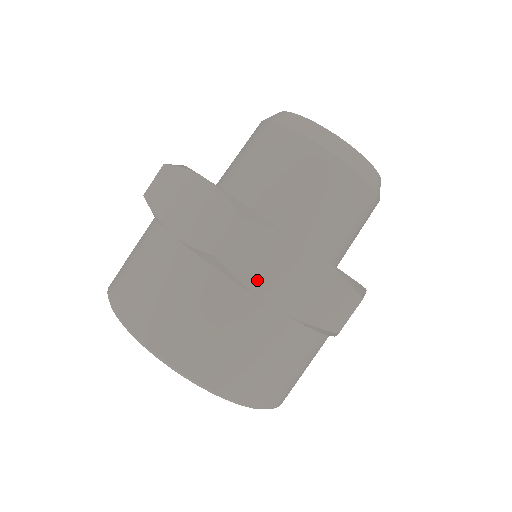
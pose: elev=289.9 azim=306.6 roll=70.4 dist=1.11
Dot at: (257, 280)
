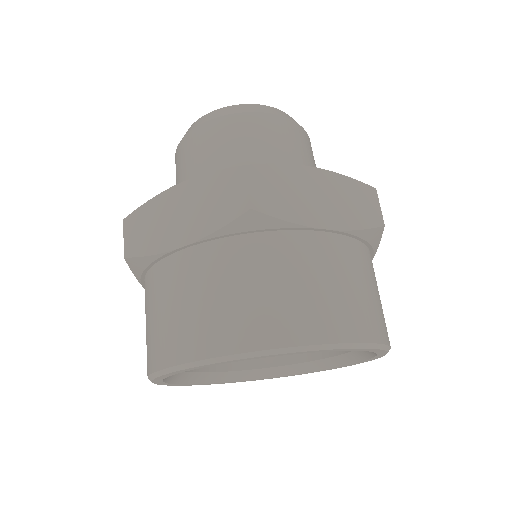
Dot at: (297, 213)
